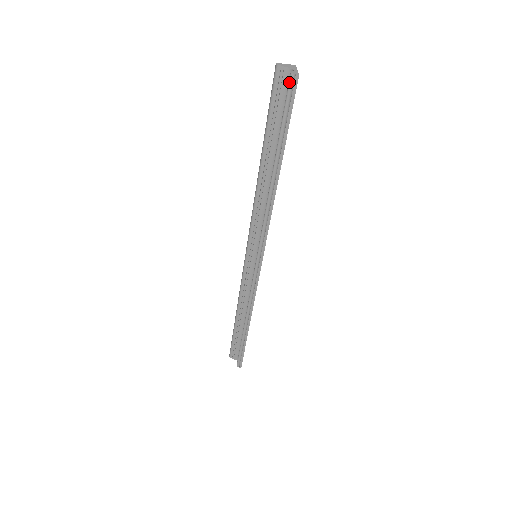
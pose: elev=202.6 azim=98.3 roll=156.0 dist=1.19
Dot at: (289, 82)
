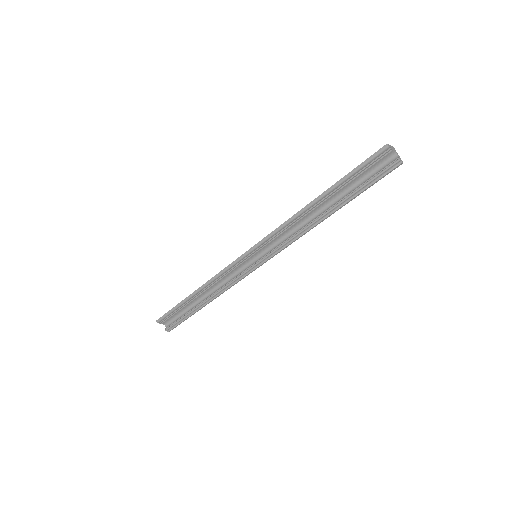
Dot at: (394, 164)
